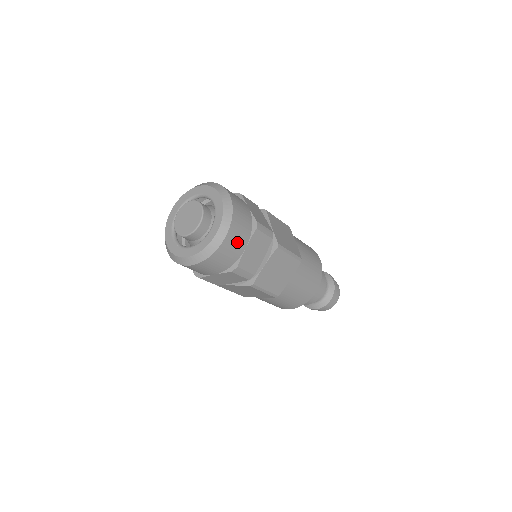
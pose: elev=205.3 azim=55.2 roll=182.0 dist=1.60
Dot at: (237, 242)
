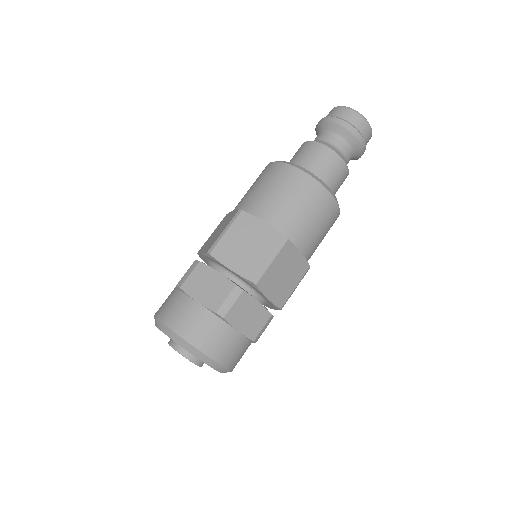
Dot at: (228, 345)
